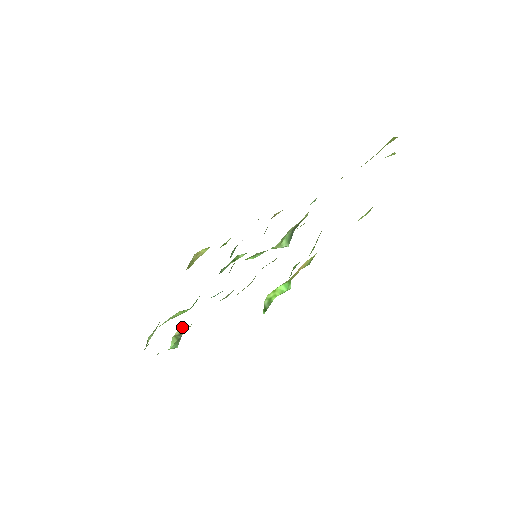
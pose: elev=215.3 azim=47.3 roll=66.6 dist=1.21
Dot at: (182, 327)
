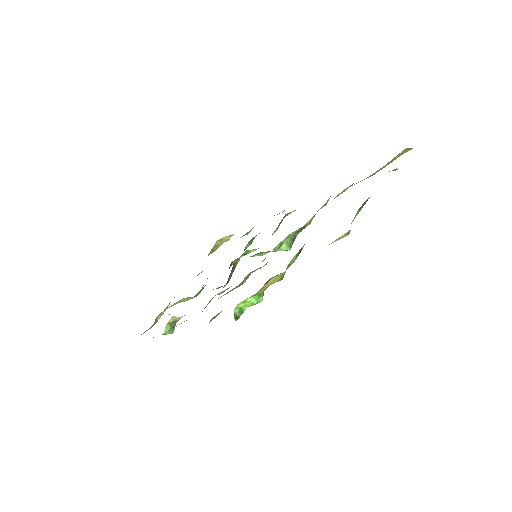
Dot at: (175, 316)
